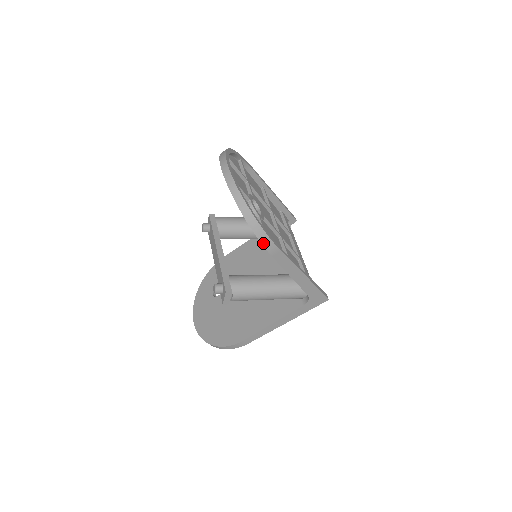
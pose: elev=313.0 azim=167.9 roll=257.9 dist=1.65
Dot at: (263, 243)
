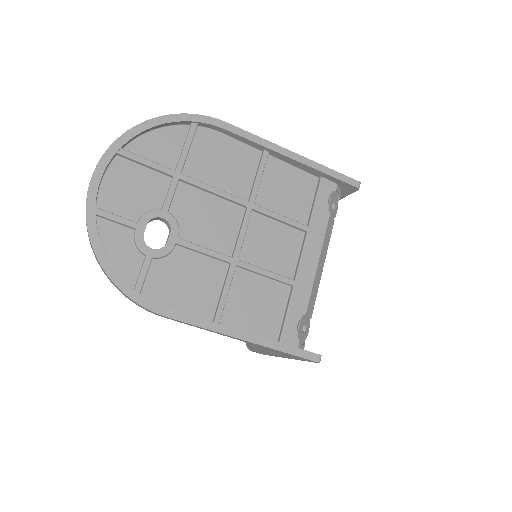
Dot at: (137, 304)
